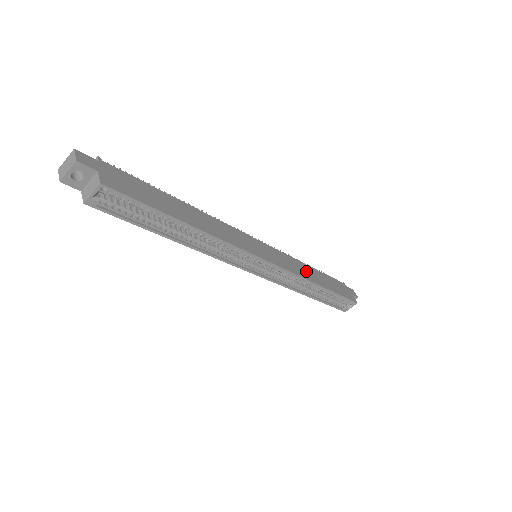
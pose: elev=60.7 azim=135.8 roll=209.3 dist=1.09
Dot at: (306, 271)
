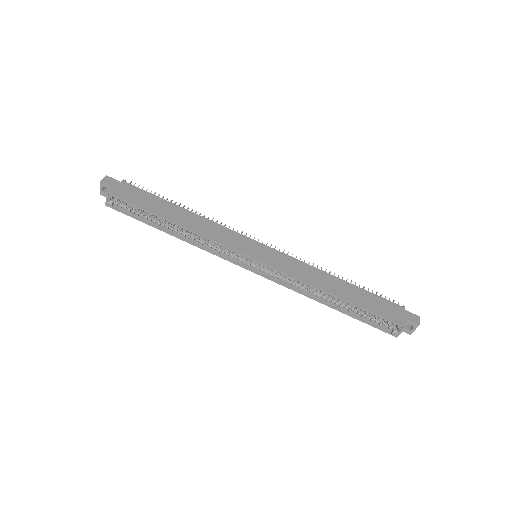
Dot at: (320, 278)
